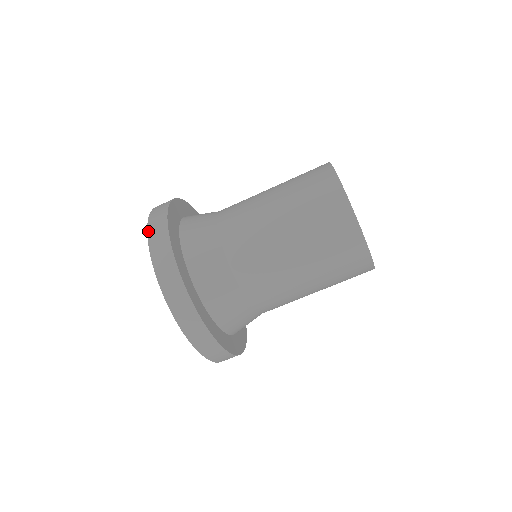
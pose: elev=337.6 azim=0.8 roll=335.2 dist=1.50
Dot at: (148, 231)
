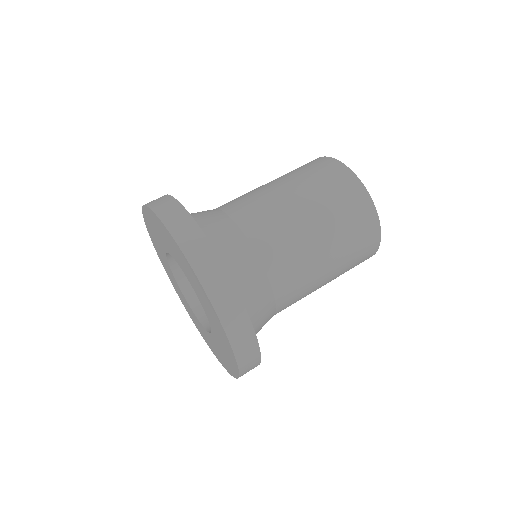
Dot at: (184, 251)
